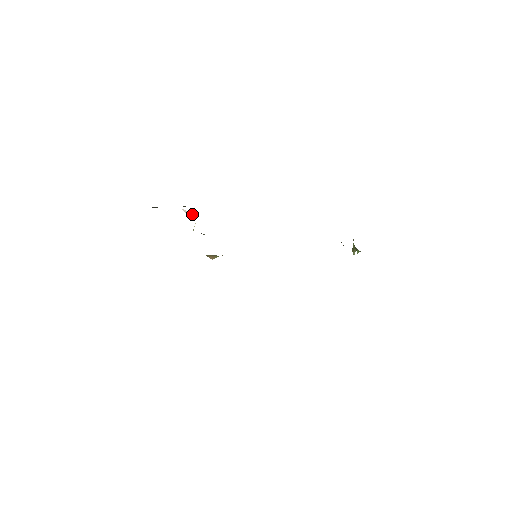
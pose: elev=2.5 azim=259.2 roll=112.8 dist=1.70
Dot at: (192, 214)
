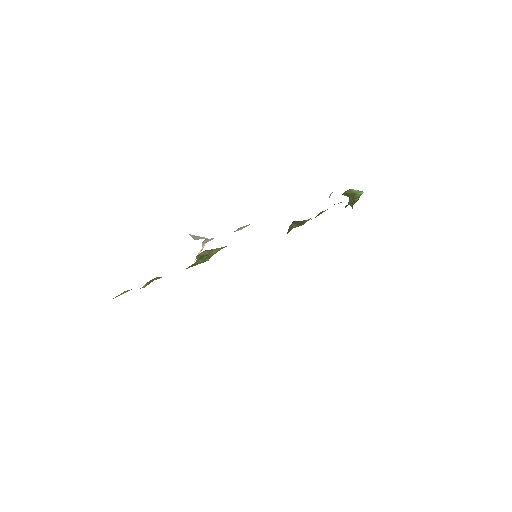
Dot at: (203, 237)
